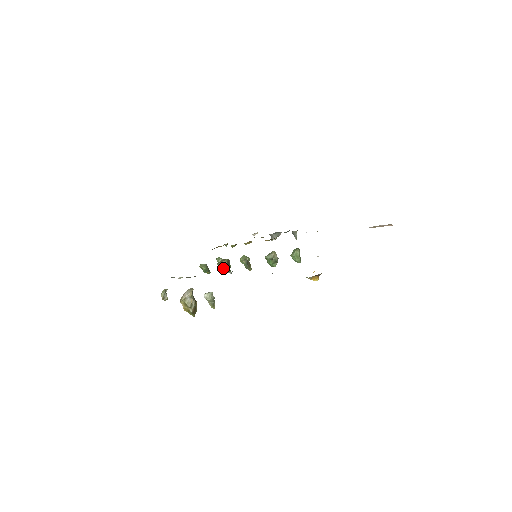
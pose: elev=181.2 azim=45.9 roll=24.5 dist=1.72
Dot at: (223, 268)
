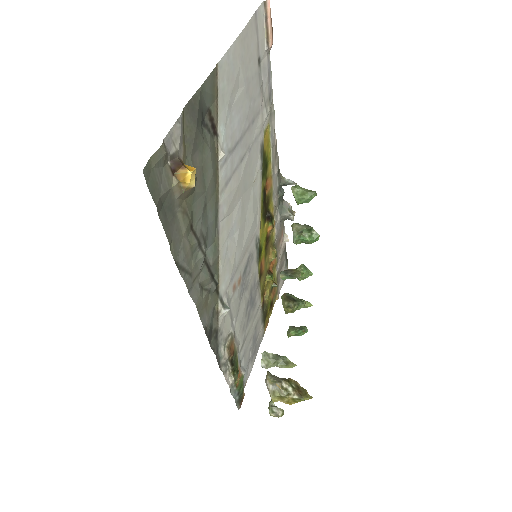
Dot at: (290, 309)
